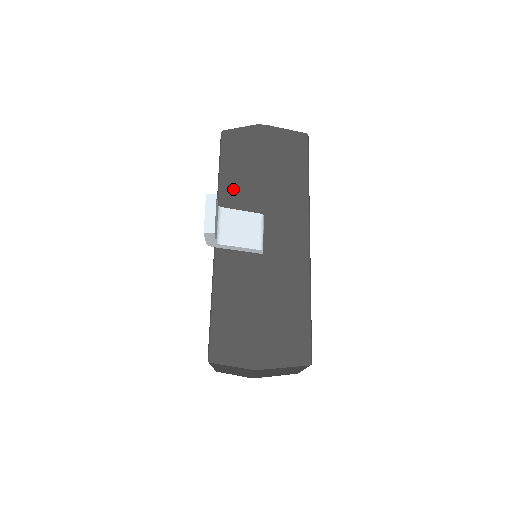
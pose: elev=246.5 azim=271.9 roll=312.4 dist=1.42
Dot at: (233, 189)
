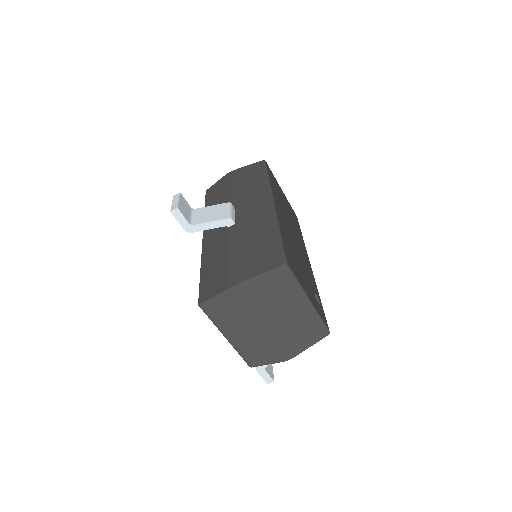
Dot at: occluded
